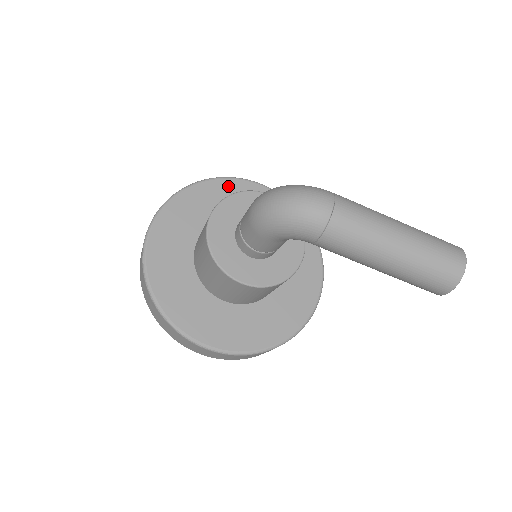
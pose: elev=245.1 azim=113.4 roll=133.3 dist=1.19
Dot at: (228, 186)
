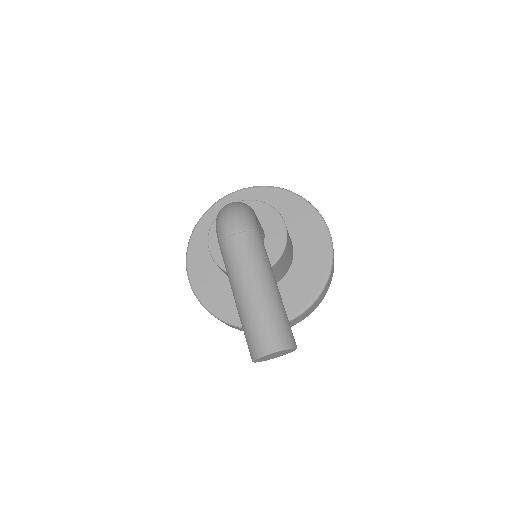
Dot at: (304, 209)
